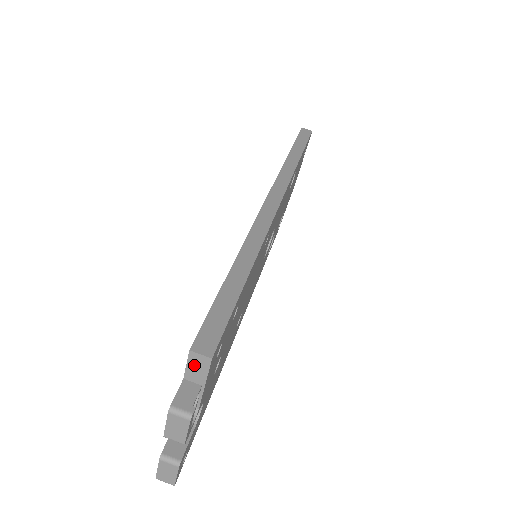
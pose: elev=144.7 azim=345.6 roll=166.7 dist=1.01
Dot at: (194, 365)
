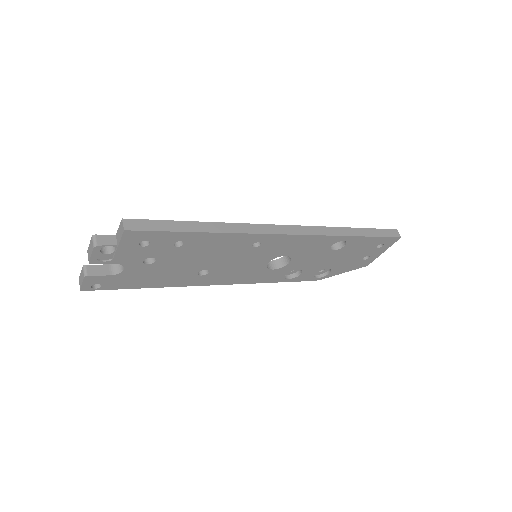
Dot at: (120, 229)
